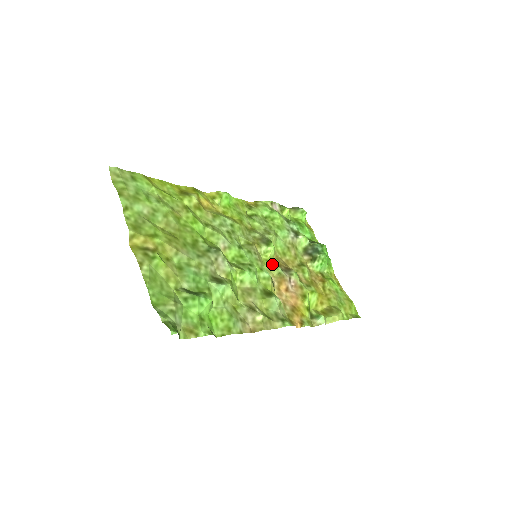
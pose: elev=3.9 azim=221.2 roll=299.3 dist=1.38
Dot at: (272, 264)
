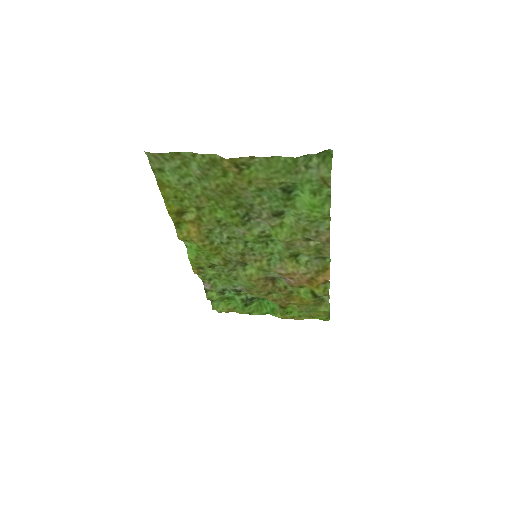
Dot at: (265, 270)
